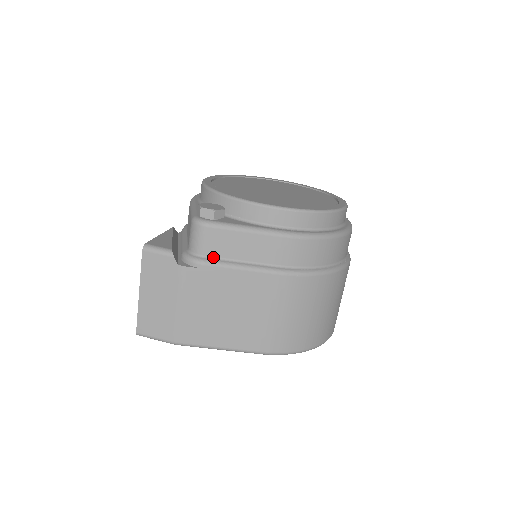
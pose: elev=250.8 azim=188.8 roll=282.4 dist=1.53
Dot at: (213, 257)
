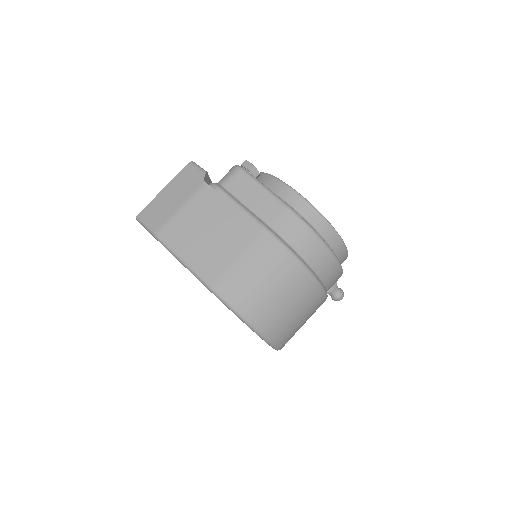
Dot at: (229, 192)
